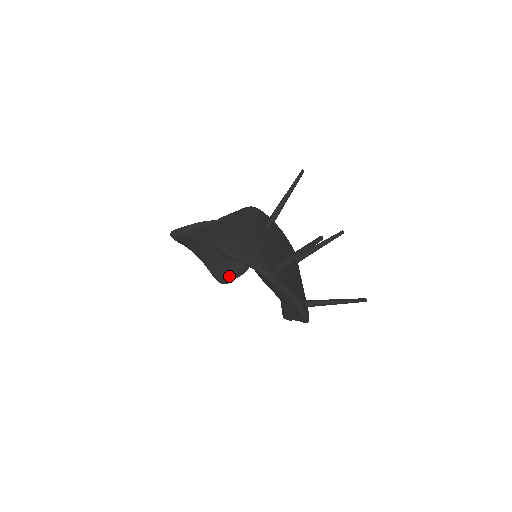
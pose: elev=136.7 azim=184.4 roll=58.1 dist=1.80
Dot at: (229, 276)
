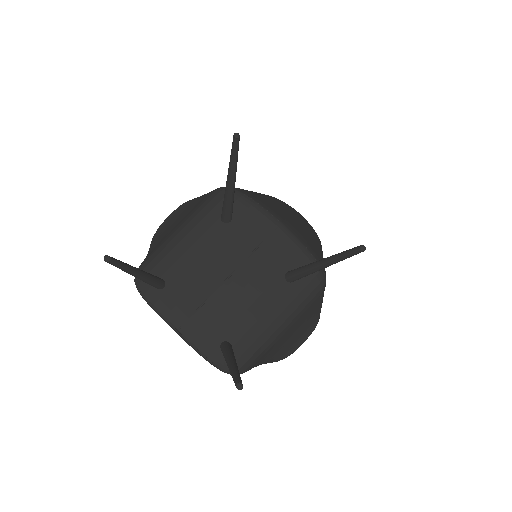
Dot at: occluded
